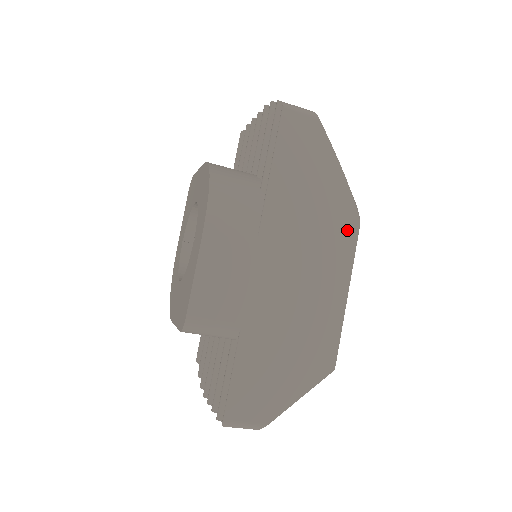
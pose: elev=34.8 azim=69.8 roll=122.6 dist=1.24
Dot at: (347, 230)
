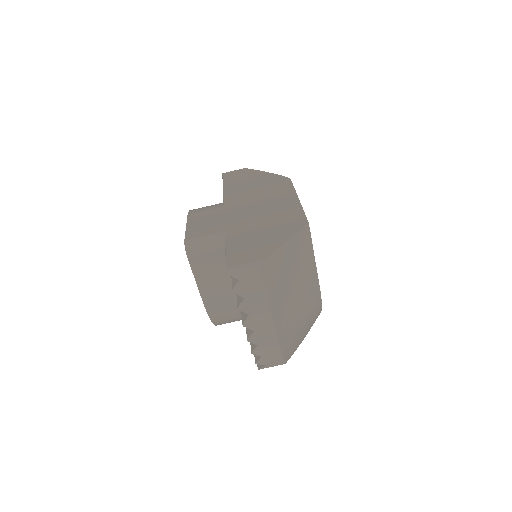
Dot at: (283, 183)
